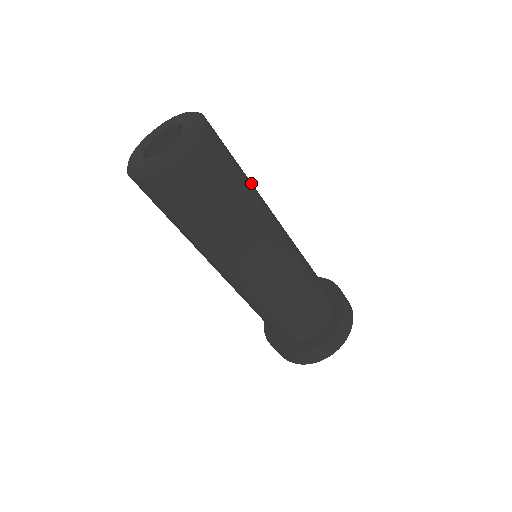
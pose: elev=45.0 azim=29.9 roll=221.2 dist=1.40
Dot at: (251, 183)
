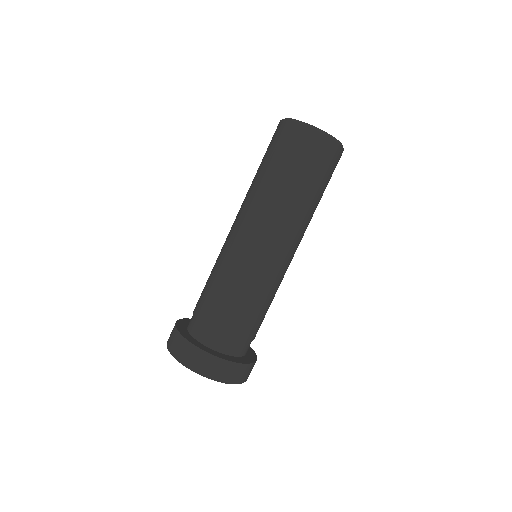
Dot at: occluded
